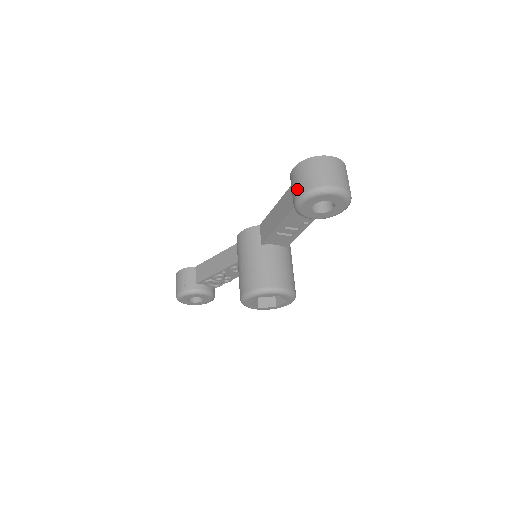
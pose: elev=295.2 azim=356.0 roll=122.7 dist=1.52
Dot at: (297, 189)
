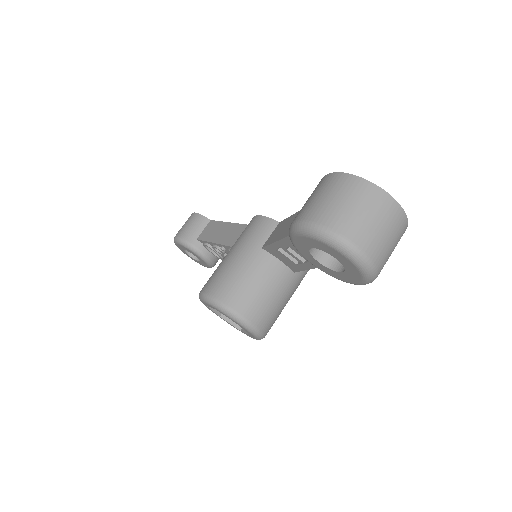
Dot at: (303, 209)
